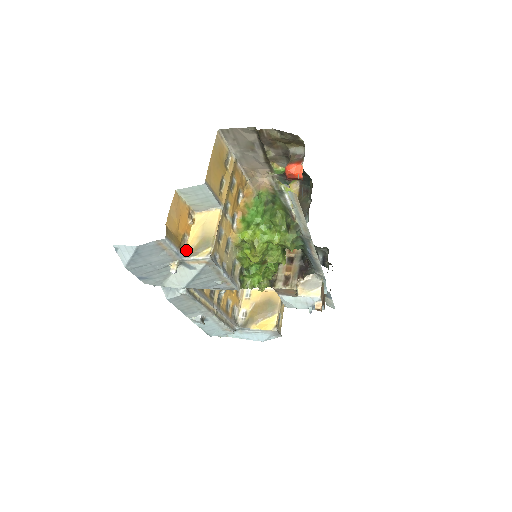
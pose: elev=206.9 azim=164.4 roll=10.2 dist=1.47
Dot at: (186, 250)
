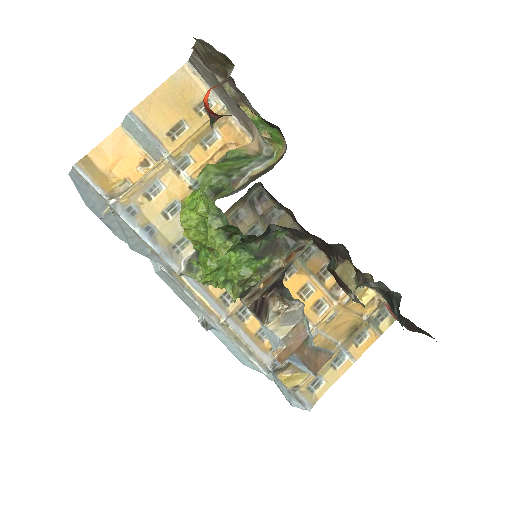
Dot at: occluded
